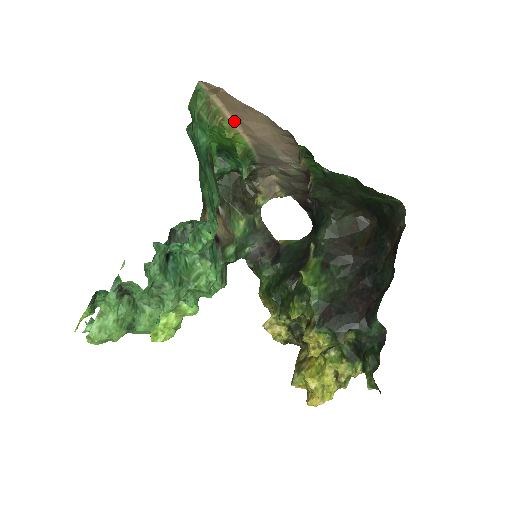
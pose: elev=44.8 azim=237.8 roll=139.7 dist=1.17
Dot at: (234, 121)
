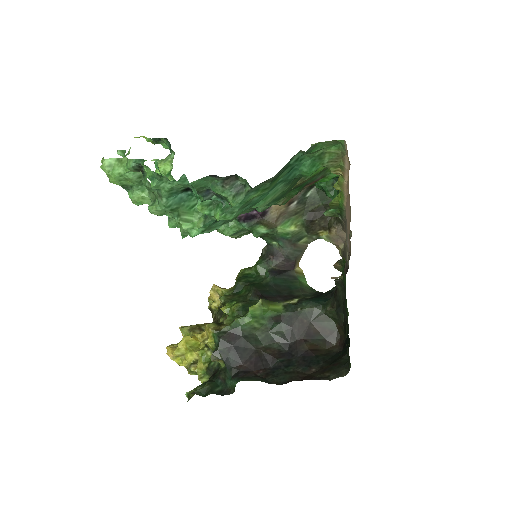
Dot at: (347, 185)
